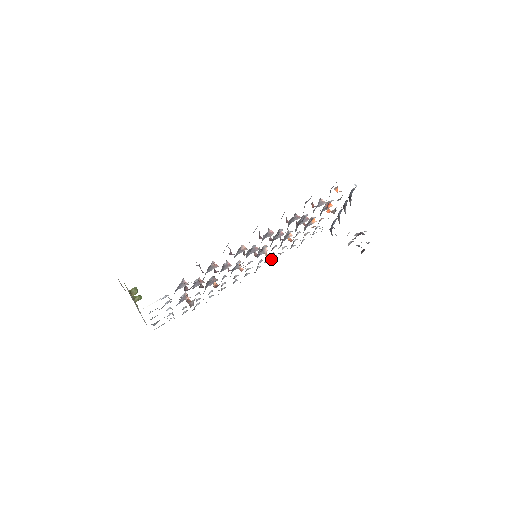
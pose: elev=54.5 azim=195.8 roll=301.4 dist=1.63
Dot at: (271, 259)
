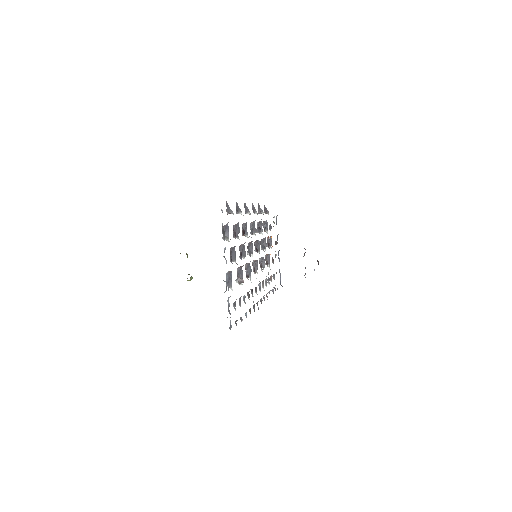
Dot at: (264, 295)
